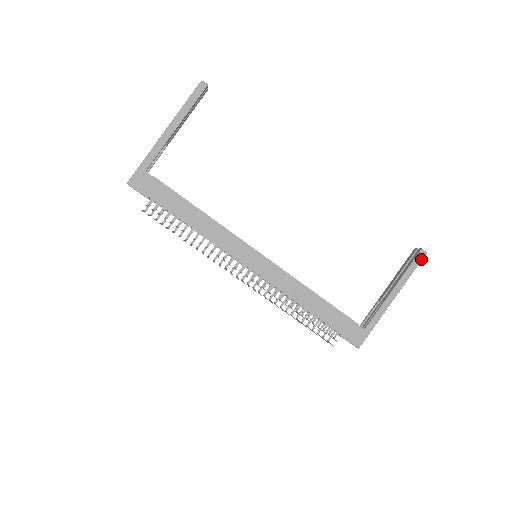
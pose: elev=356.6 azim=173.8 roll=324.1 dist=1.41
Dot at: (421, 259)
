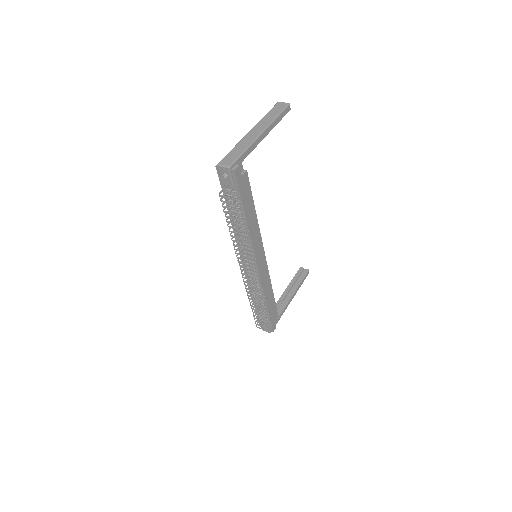
Dot at: occluded
